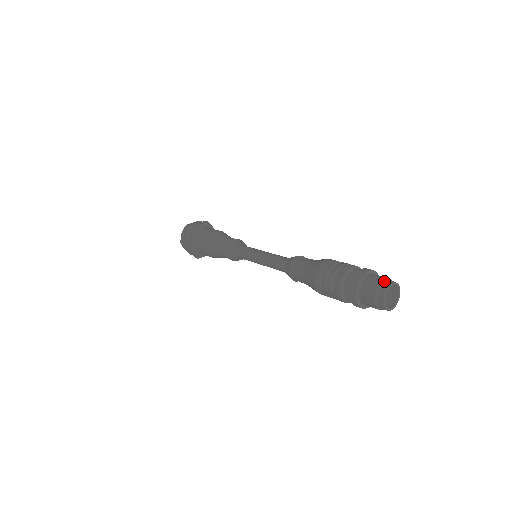
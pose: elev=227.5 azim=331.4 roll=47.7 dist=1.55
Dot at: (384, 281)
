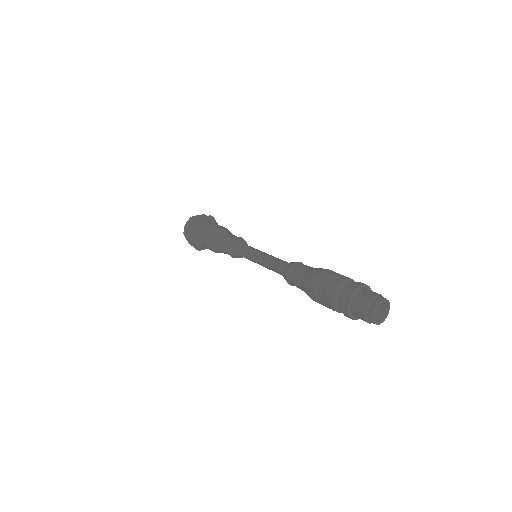
Dot at: (376, 296)
